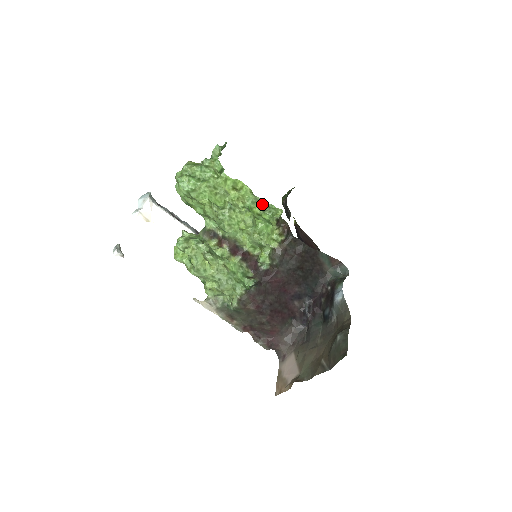
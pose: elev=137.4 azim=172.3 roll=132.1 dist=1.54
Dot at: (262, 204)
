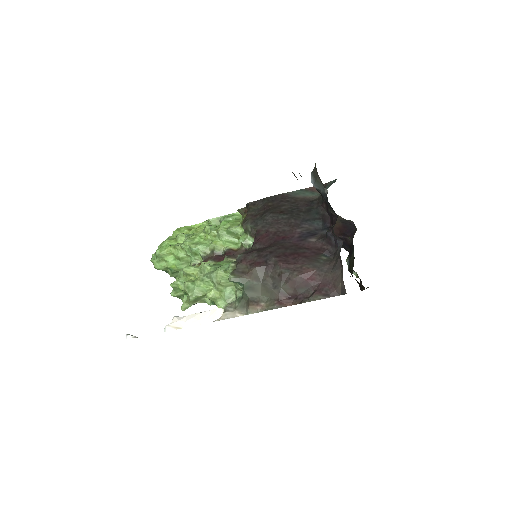
Dot at: (221, 220)
